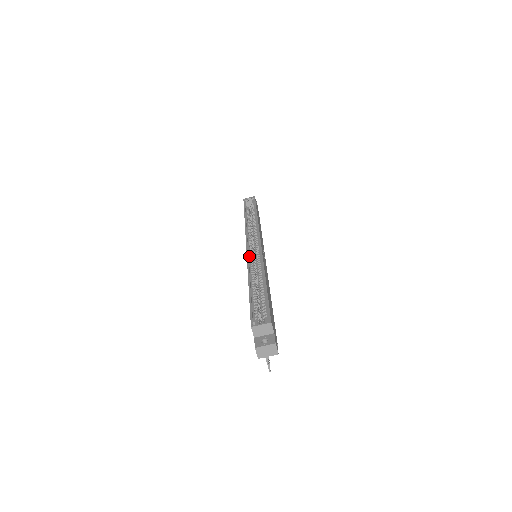
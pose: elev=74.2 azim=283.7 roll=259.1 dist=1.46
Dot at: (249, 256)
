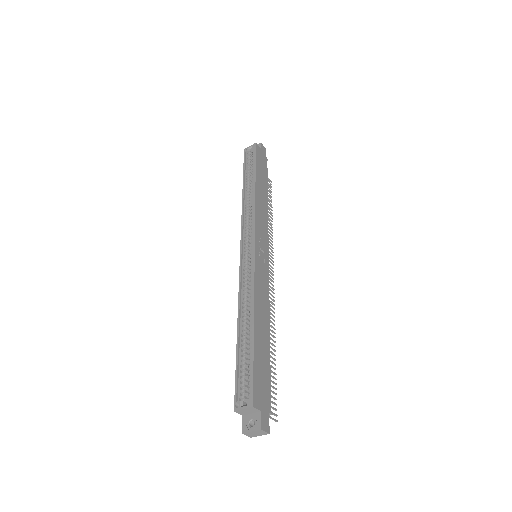
Dot at: (242, 272)
